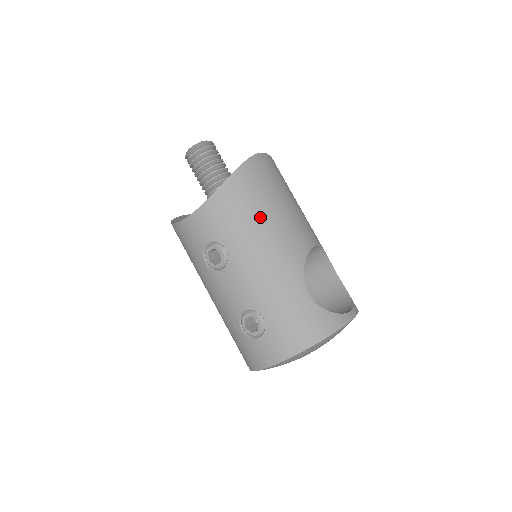
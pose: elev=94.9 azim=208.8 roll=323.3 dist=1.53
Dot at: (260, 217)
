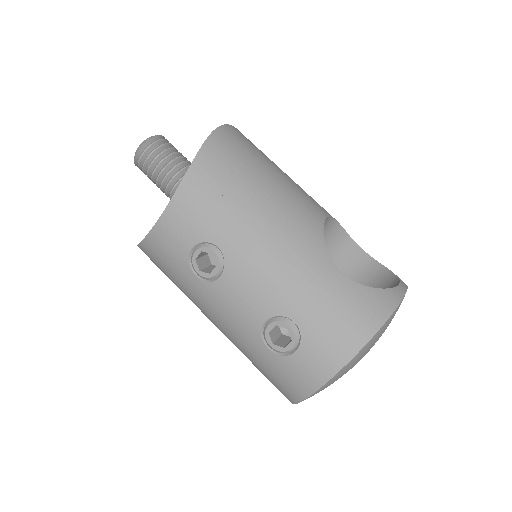
Dot at: (250, 194)
